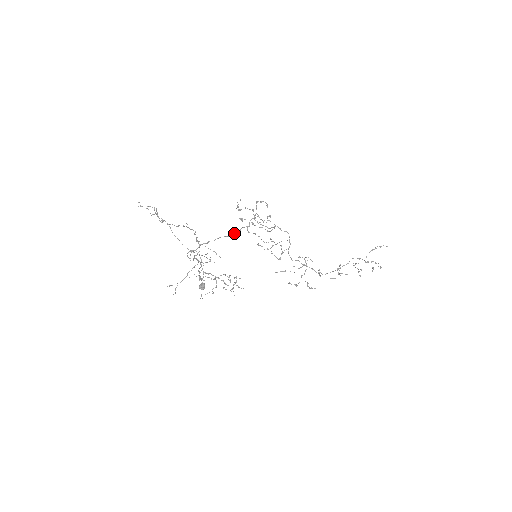
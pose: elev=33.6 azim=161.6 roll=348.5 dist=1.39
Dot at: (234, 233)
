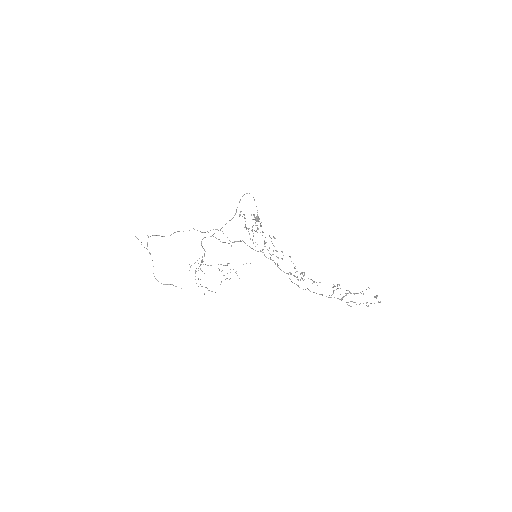
Dot at: occluded
